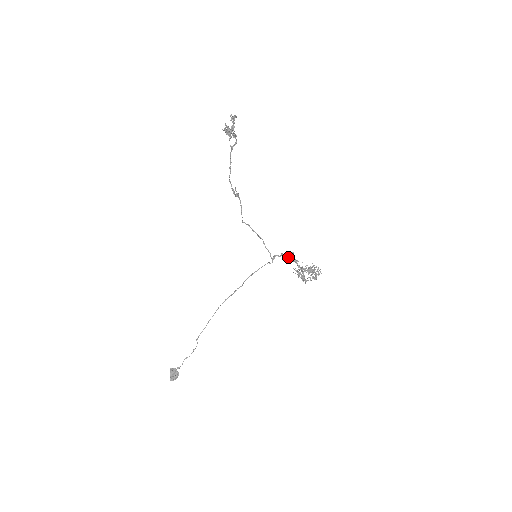
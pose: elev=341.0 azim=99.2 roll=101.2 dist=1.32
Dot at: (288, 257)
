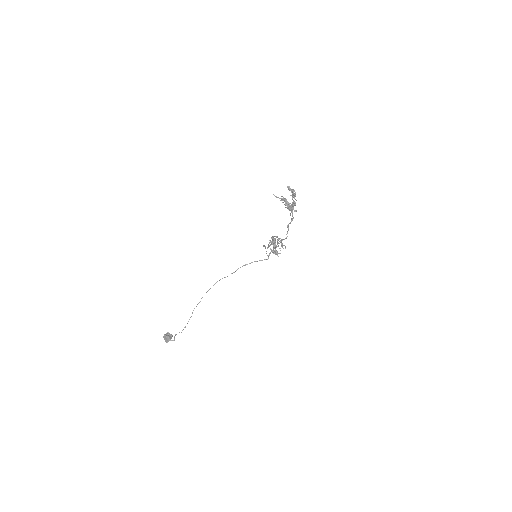
Dot at: occluded
